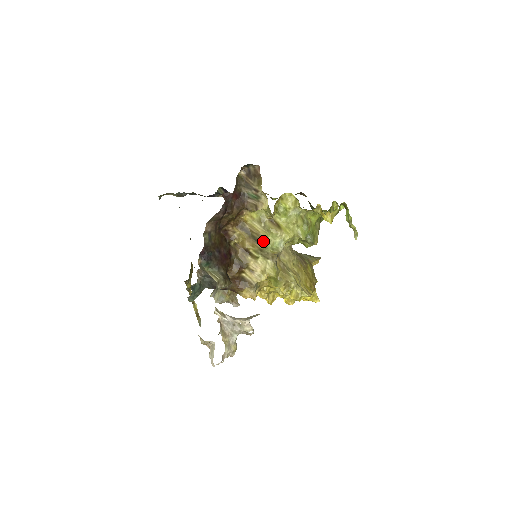
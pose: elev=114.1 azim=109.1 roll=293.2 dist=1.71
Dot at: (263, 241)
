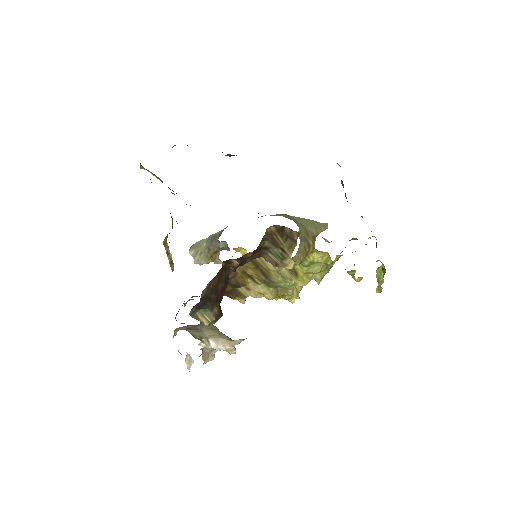
Dot at: (271, 278)
